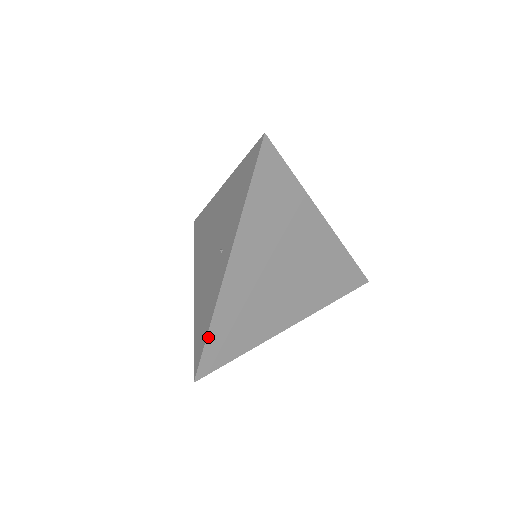
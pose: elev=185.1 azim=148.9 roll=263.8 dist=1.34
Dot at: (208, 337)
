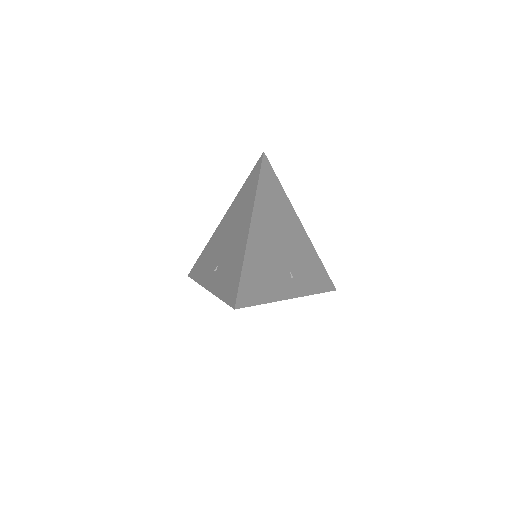
Dot at: occluded
